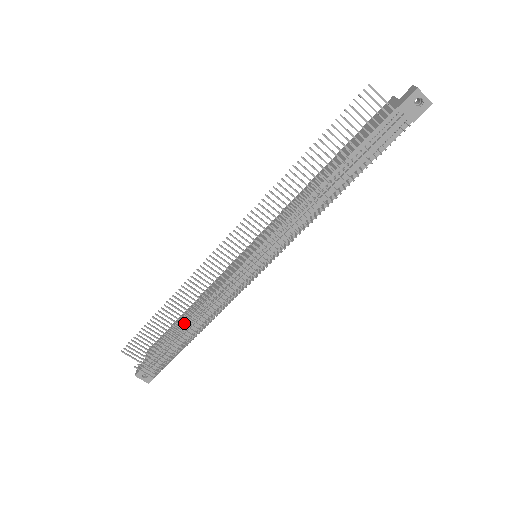
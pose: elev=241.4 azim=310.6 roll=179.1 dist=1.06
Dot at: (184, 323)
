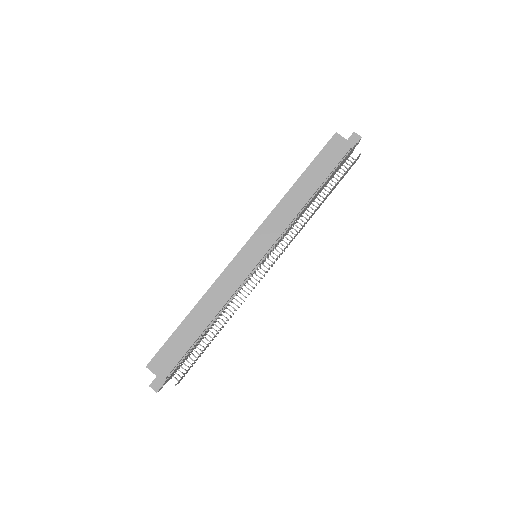
Dot at: (211, 328)
